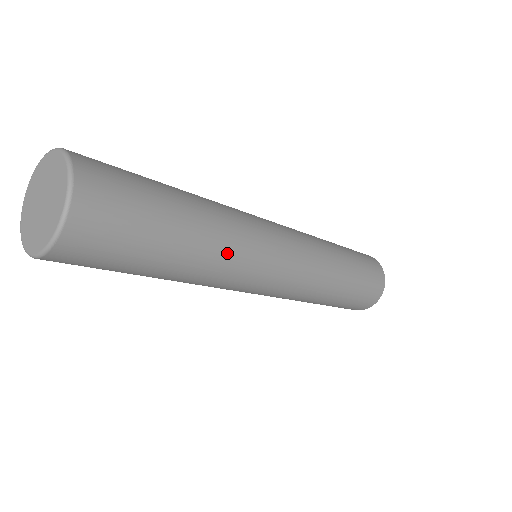
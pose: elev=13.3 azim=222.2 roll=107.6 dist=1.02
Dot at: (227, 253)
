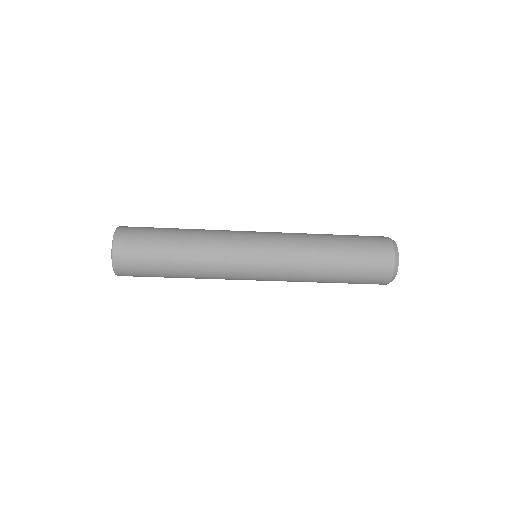
Dot at: (207, 249)
